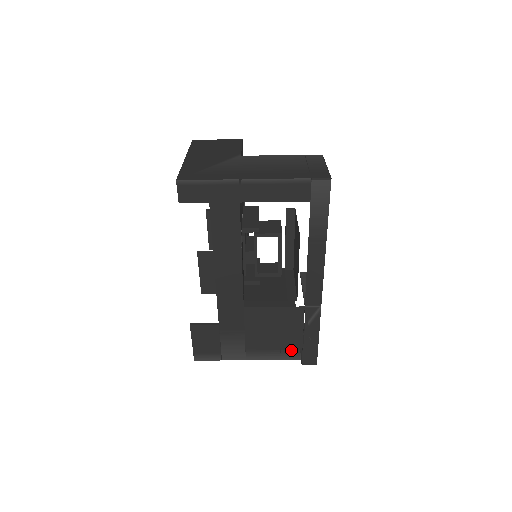
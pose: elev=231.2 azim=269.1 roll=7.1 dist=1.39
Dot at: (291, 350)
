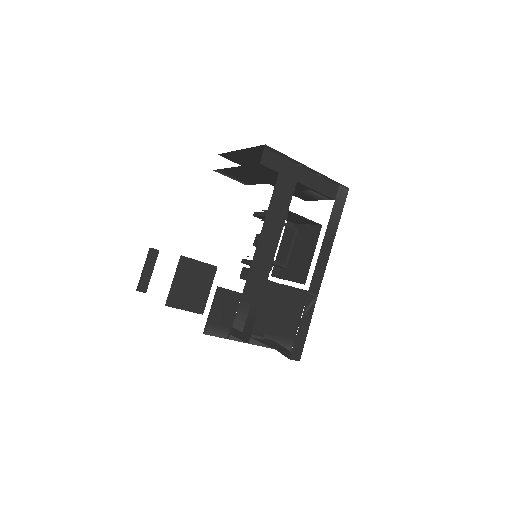
Dot at: (286, 339)
